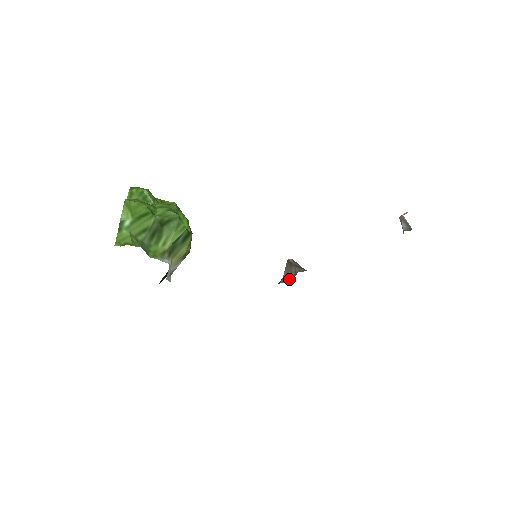
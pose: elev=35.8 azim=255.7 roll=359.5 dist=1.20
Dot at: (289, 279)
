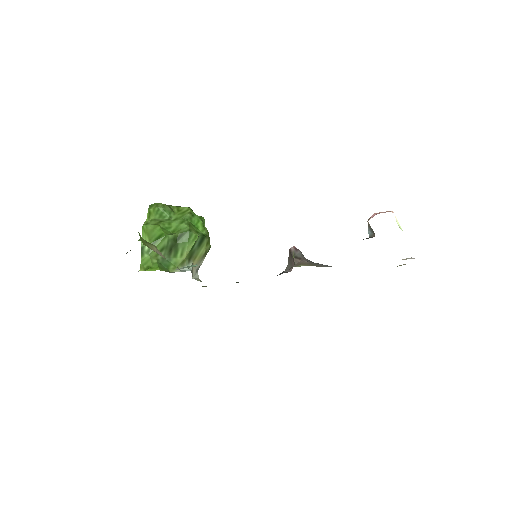
Dot at: occluded
